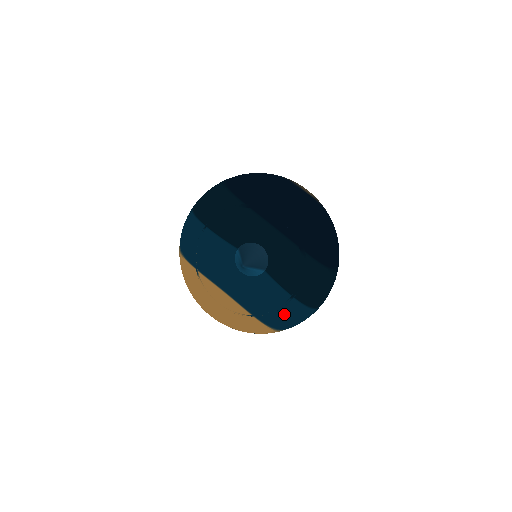
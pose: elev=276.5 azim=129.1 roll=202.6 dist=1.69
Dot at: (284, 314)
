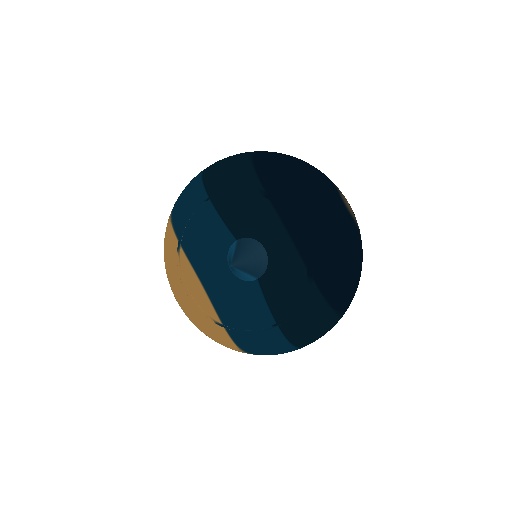
Dot at: (259, 339)
